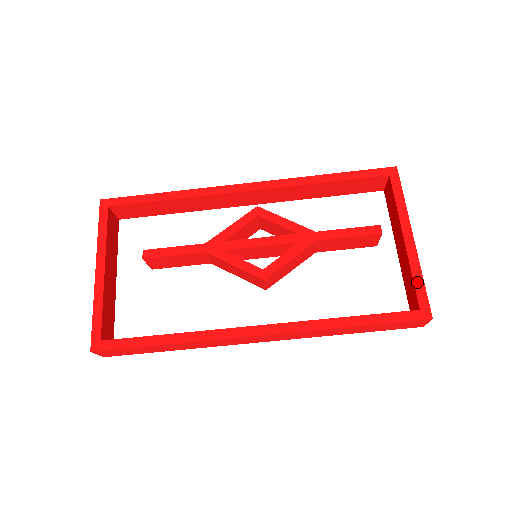
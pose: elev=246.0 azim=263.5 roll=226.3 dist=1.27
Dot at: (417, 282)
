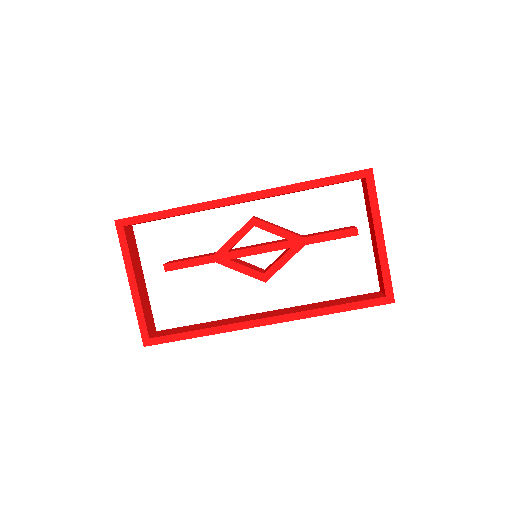
Dot at: (385, 275)
